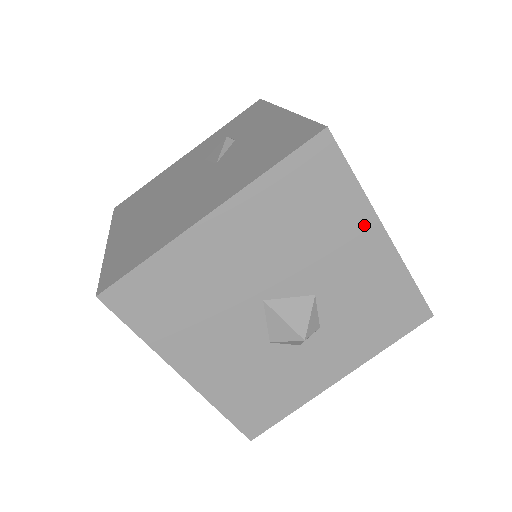
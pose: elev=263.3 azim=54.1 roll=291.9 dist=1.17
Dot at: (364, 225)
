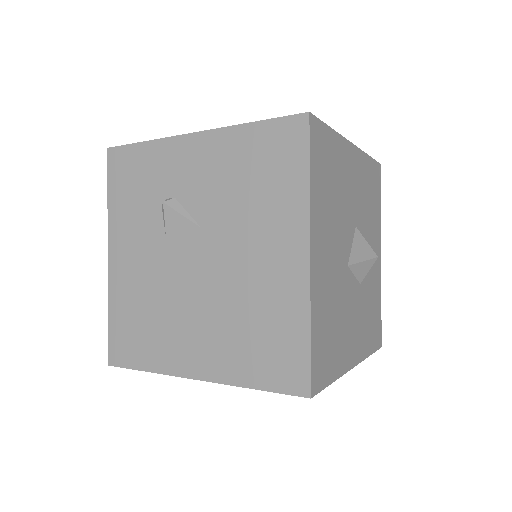
Dot at: (346, 153)
